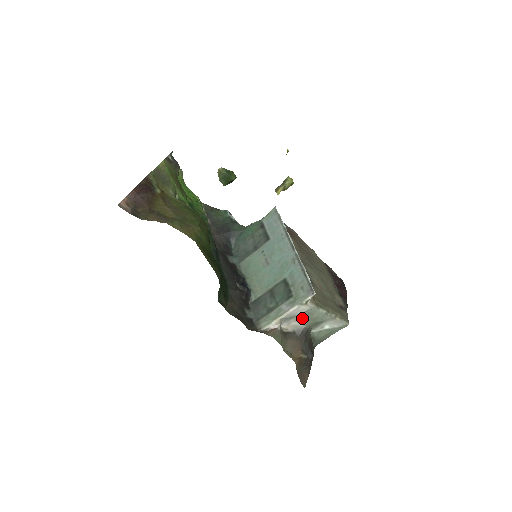
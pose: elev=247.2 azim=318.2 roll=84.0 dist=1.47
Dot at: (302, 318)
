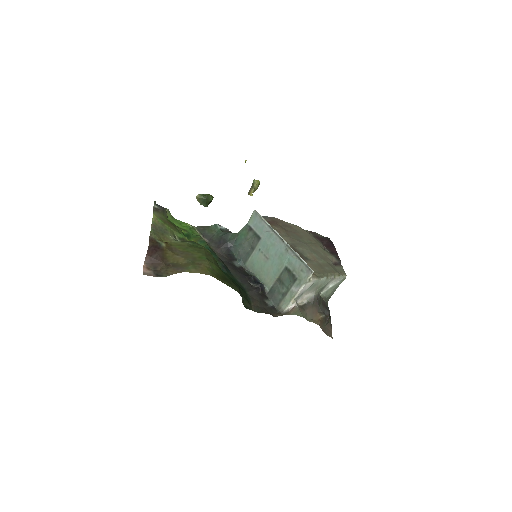
Dot at: (310, 290)
